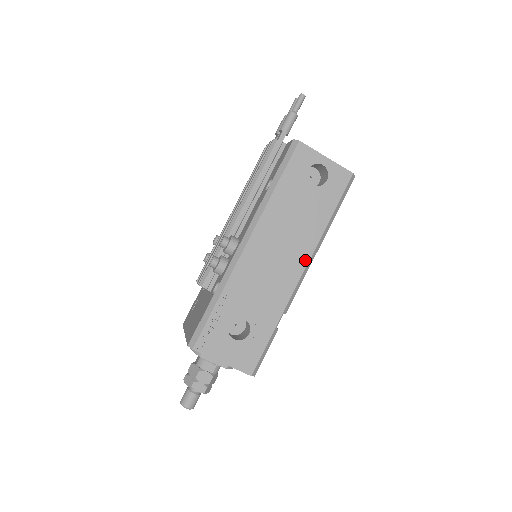
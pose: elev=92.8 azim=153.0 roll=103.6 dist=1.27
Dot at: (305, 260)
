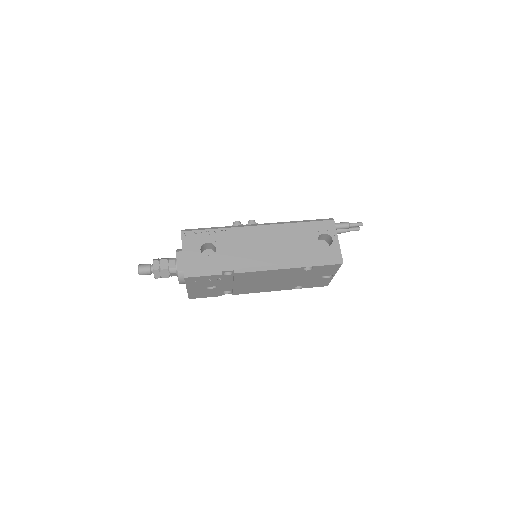
Dot at: (273, 263)
